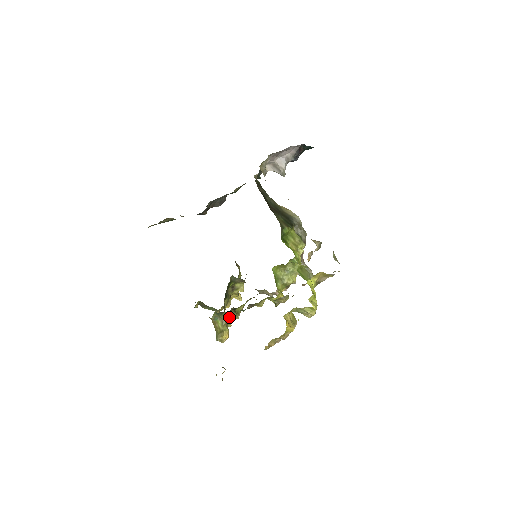
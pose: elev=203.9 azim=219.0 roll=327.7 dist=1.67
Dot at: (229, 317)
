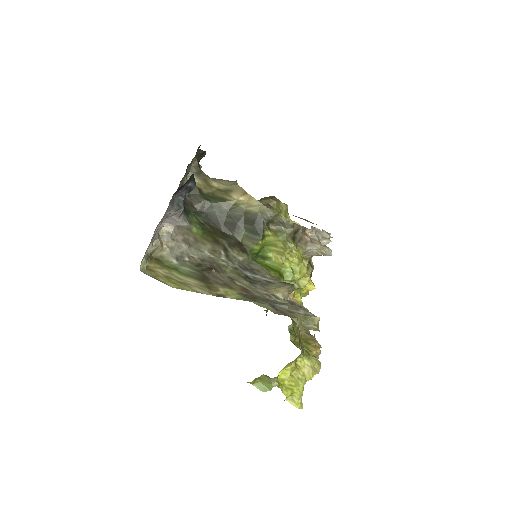
Dot at: occluded
